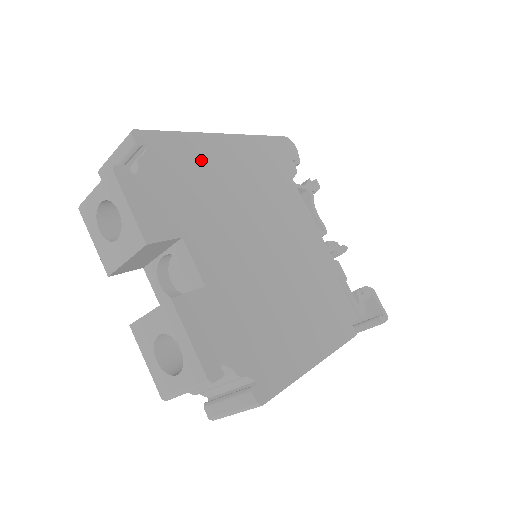
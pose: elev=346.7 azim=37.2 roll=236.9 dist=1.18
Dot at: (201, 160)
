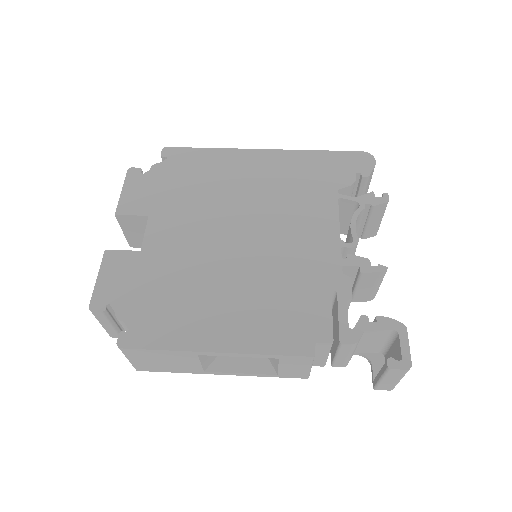
Dot at: (216, 168)
